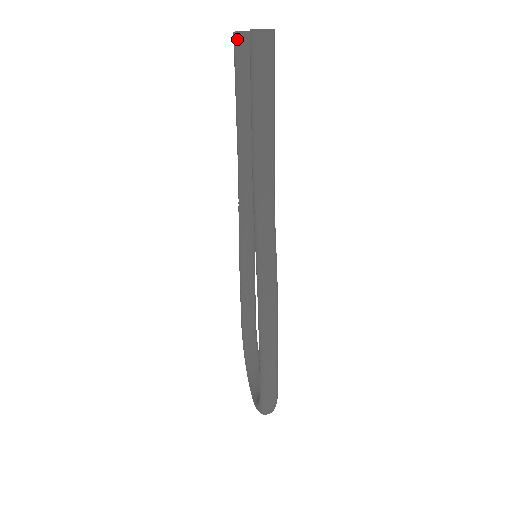
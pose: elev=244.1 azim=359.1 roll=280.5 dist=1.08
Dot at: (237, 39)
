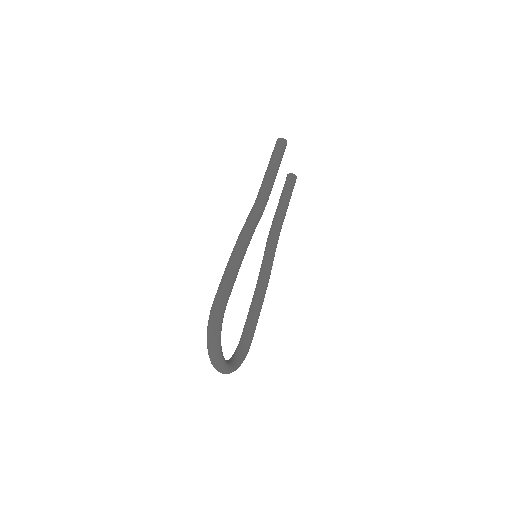
Dot at: (287, 177)
